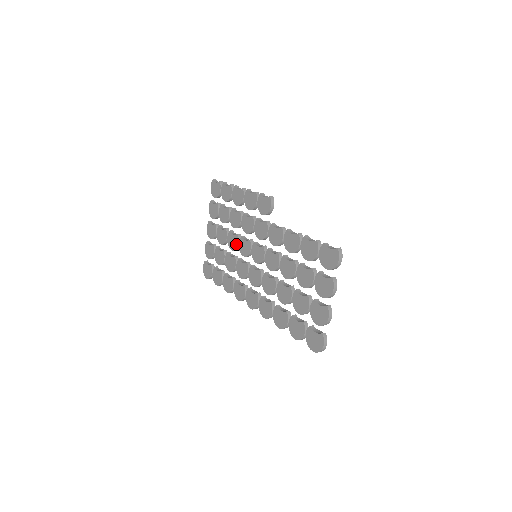
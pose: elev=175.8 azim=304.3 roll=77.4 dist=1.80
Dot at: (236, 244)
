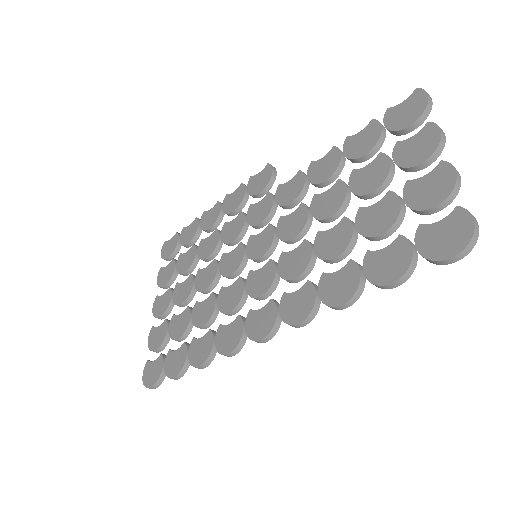
Dot at: (213, 273)
